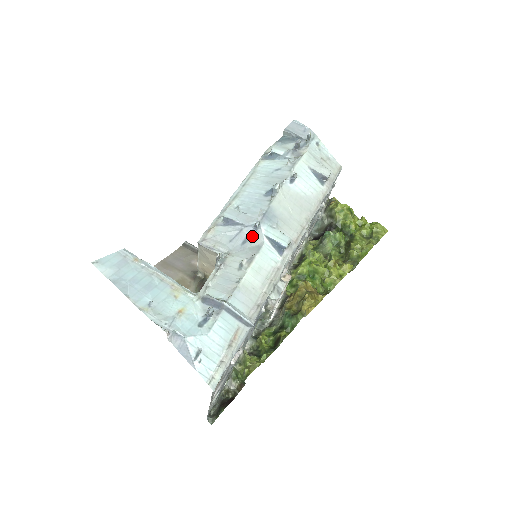
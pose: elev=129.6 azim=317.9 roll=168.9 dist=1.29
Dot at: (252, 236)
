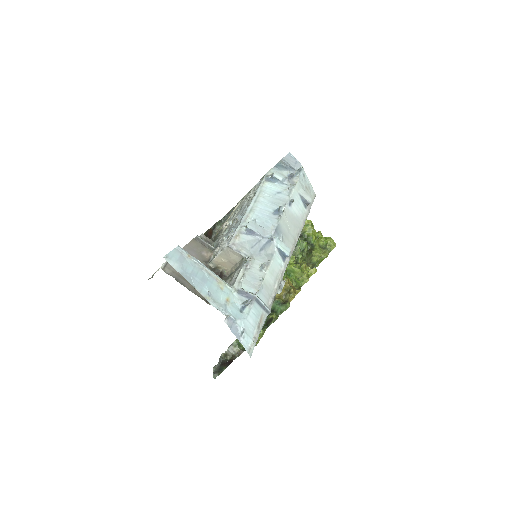
Dot at: (267, 246)
